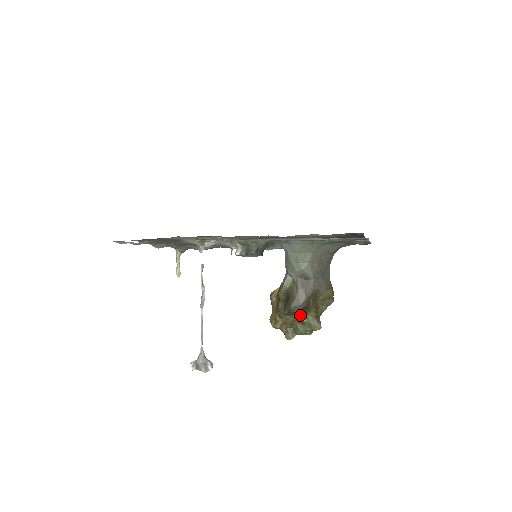
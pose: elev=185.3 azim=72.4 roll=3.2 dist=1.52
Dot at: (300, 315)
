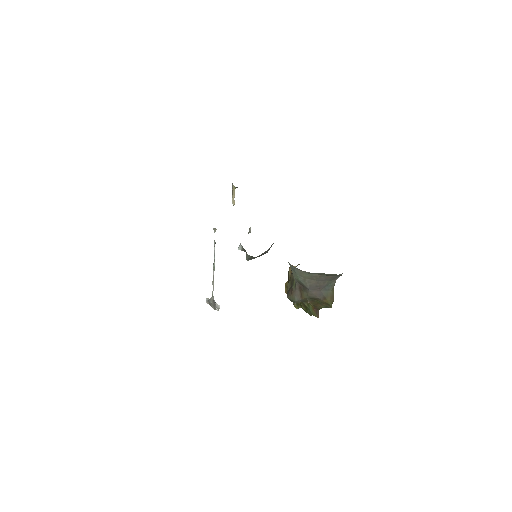
Dot at: occluded
